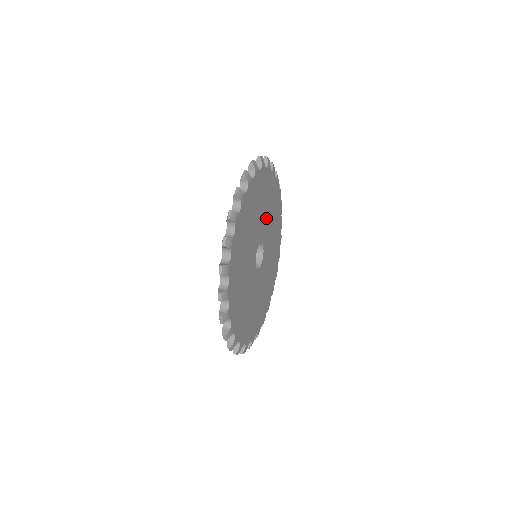
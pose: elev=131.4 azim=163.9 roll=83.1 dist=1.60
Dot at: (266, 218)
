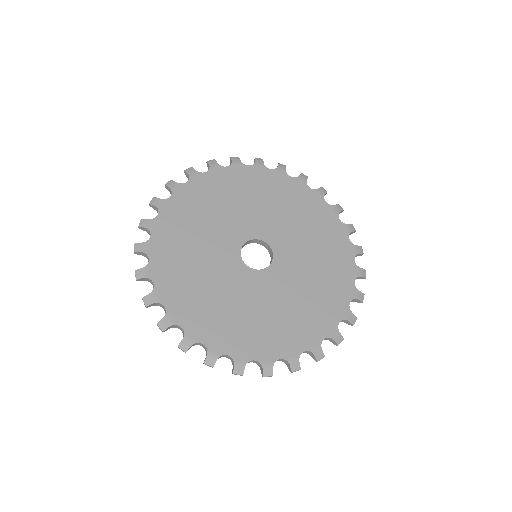
Dot at: (288, 226)
